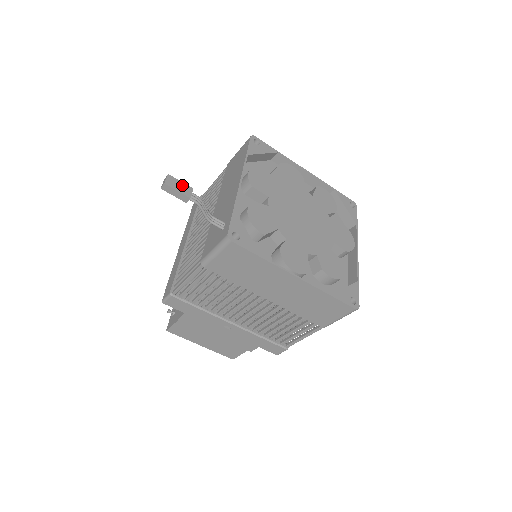
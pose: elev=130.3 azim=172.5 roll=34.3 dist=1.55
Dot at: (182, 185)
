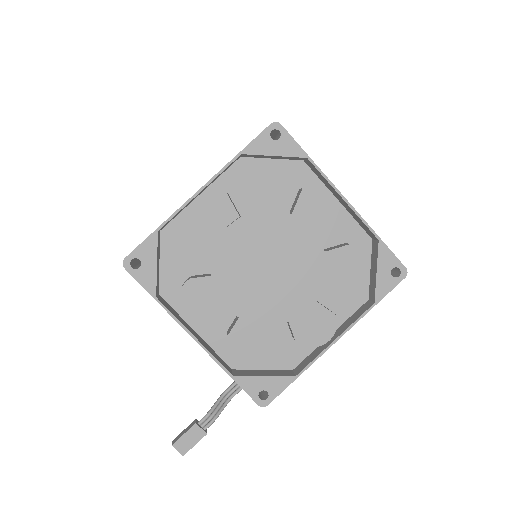
Dot at: (189, 435)
